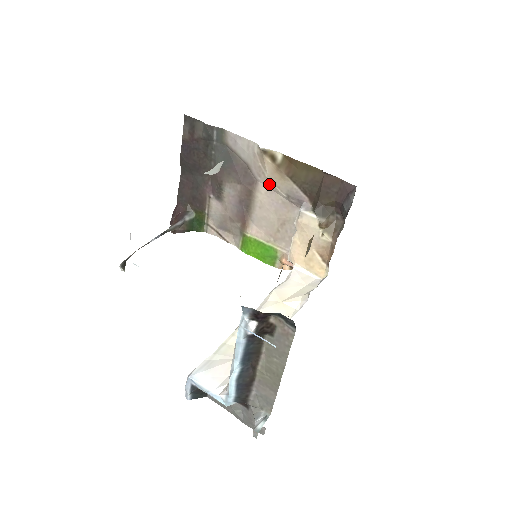
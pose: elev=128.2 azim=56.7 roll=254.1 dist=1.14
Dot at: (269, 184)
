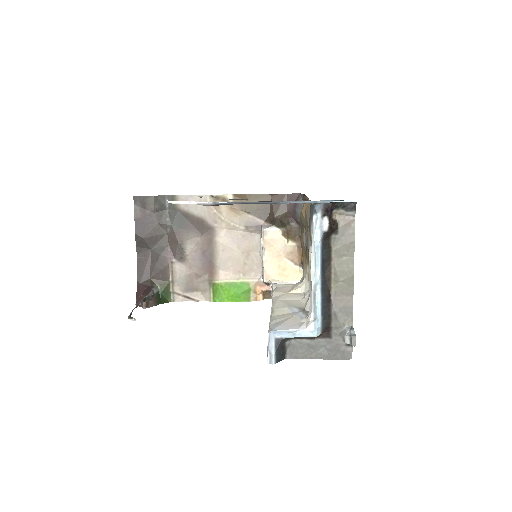
Dot at: (227, 225)
